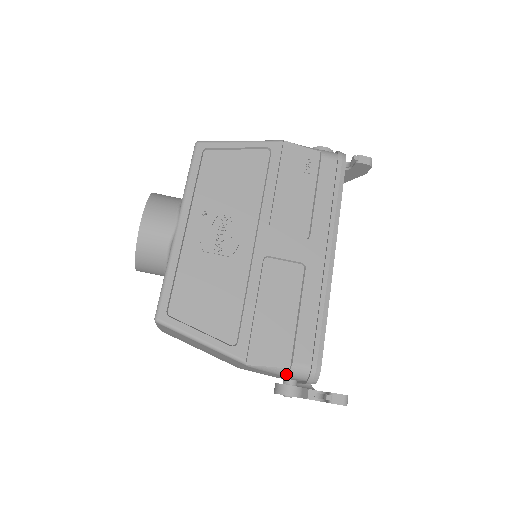
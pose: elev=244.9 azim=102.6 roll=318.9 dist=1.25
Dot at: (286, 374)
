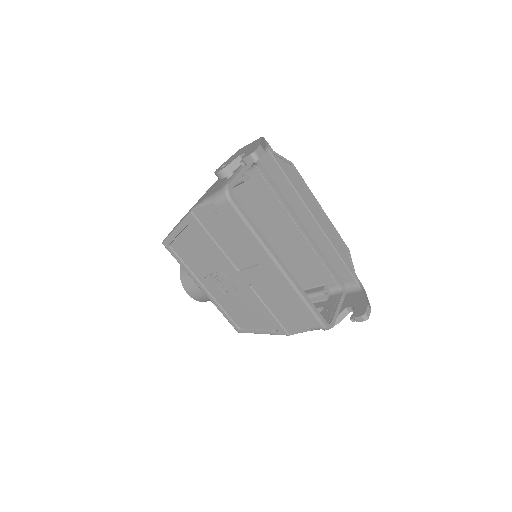
Dot at: occluded
